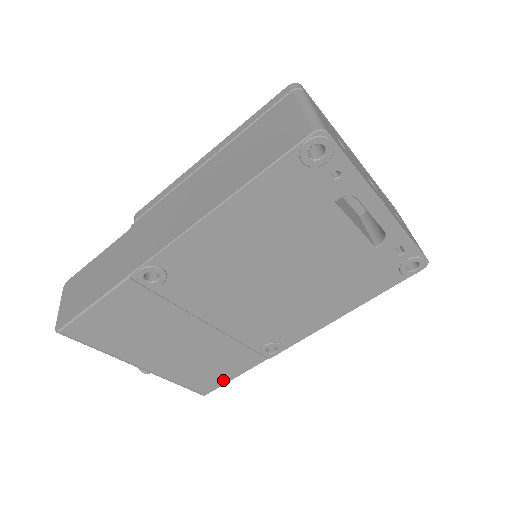
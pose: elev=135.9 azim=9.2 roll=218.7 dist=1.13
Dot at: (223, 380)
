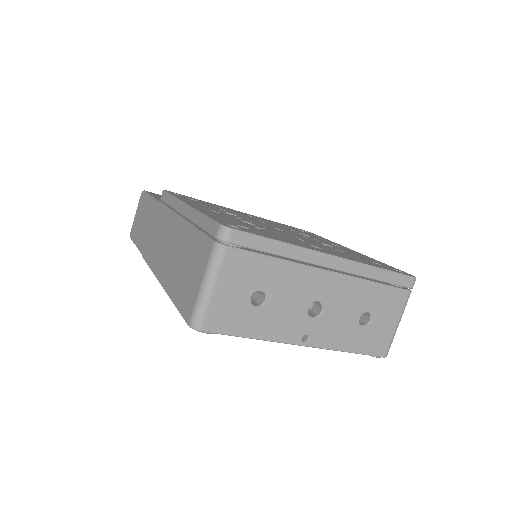
Dot at: occluded
